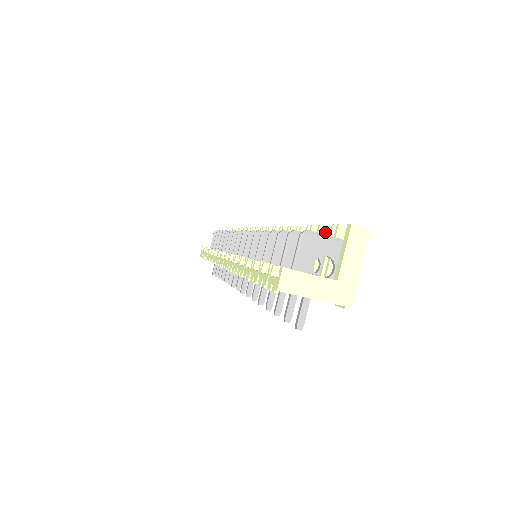
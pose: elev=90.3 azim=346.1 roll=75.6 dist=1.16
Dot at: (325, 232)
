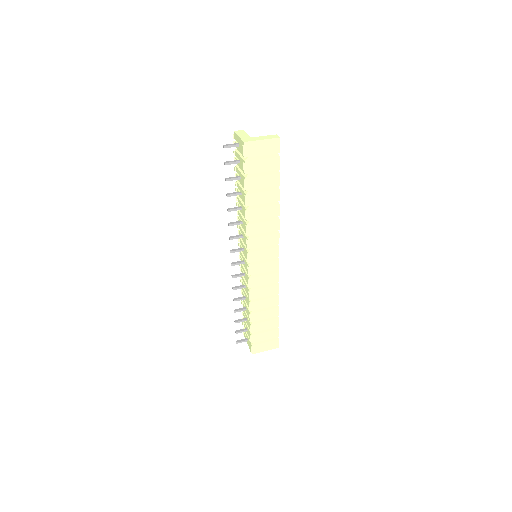
Dot at: occluded
